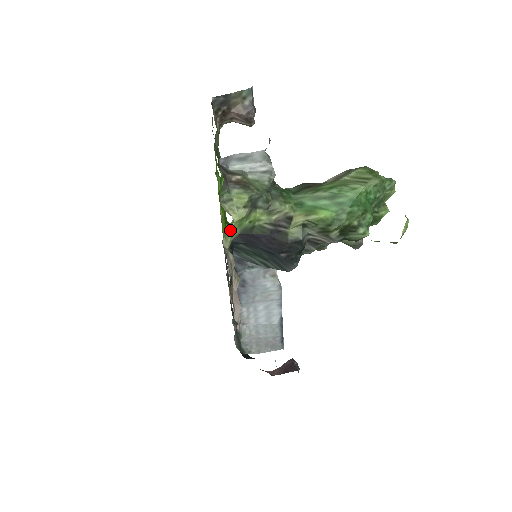
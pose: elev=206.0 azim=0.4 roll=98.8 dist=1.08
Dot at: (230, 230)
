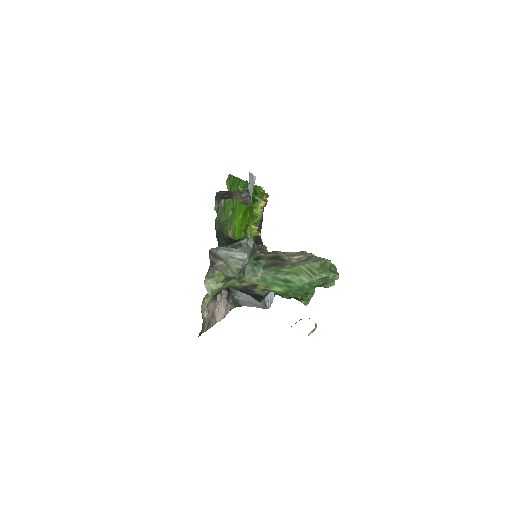
Dot at: occluded
